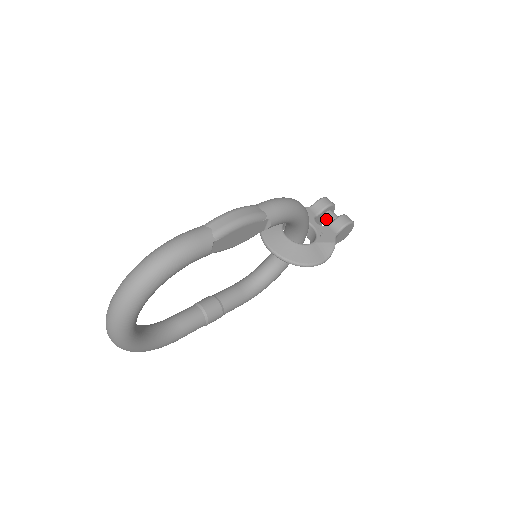
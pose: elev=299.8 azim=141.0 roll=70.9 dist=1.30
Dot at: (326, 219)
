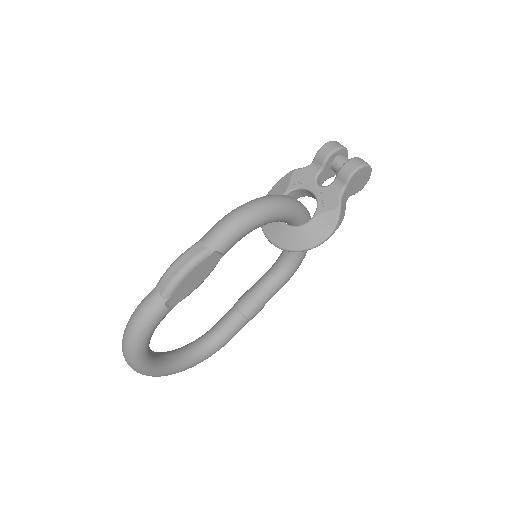
Dot at: (334, 170)
